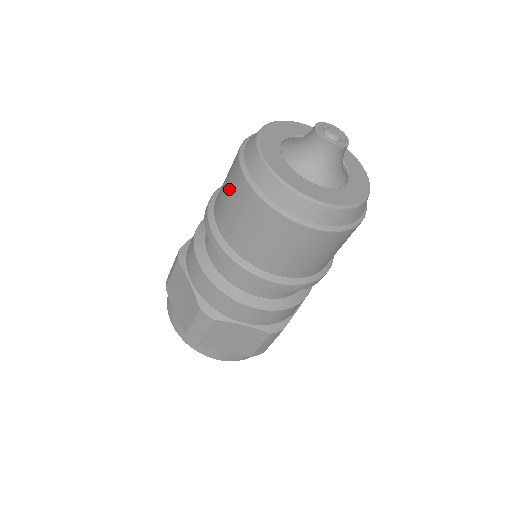
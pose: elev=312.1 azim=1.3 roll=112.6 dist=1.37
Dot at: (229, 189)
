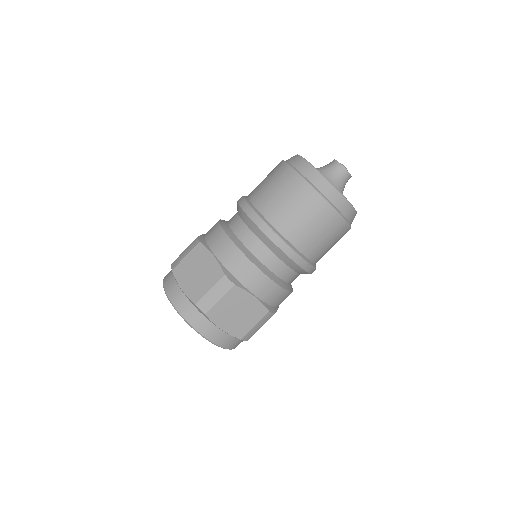
Dot at: (275, 182)
